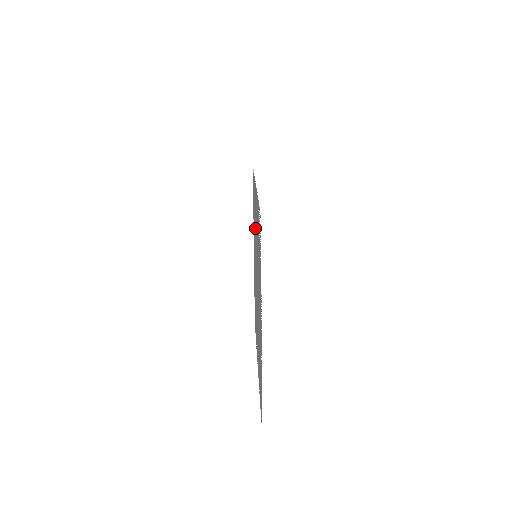
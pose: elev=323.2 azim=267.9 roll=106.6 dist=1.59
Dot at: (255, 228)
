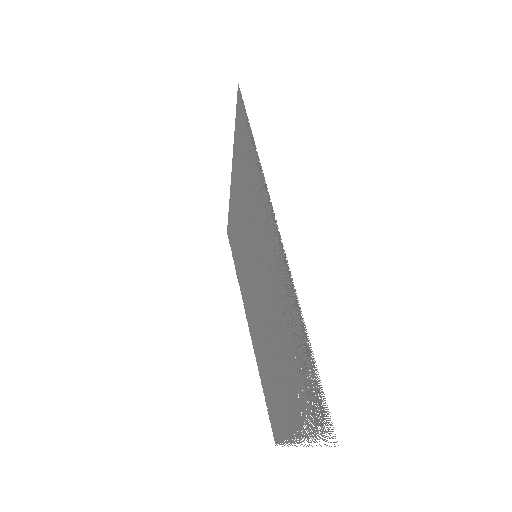
Dot at: (257, 229)
